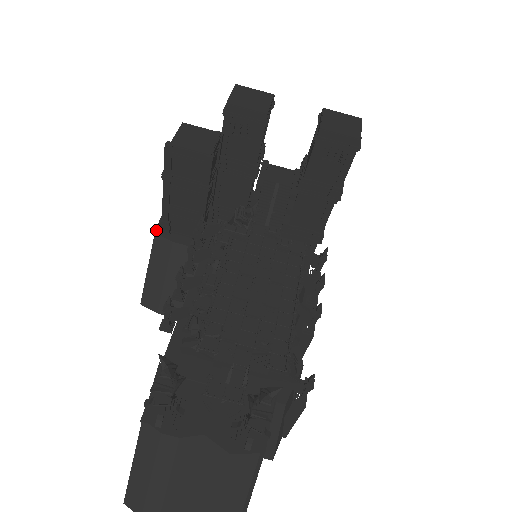
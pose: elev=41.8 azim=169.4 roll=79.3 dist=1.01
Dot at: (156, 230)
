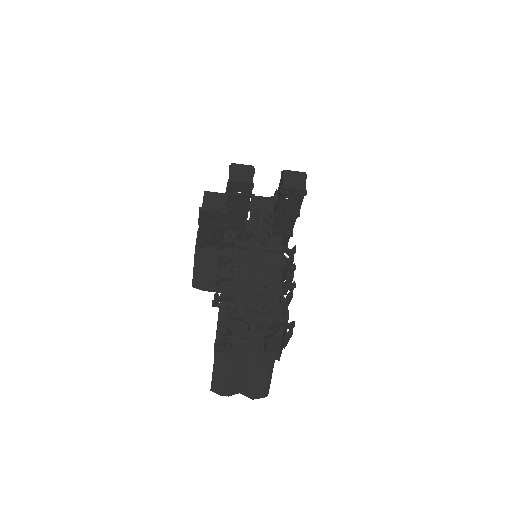
Dot at: (195, 246)
